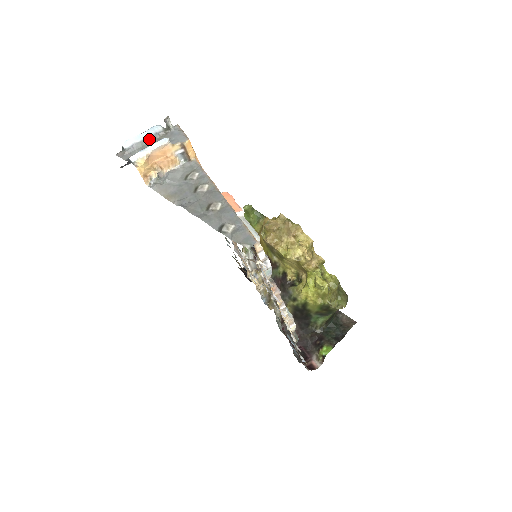
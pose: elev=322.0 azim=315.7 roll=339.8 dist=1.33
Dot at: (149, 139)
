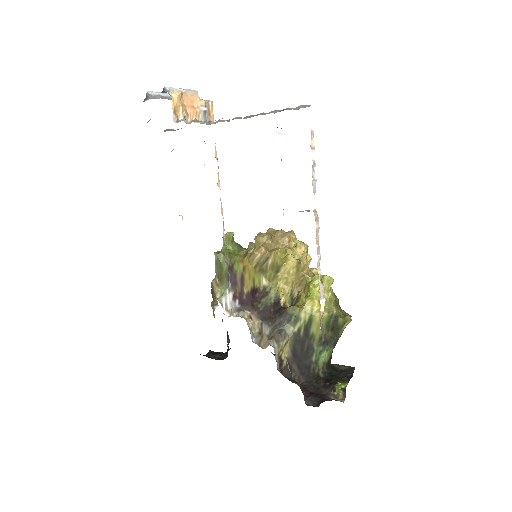
Dot at: occluded
